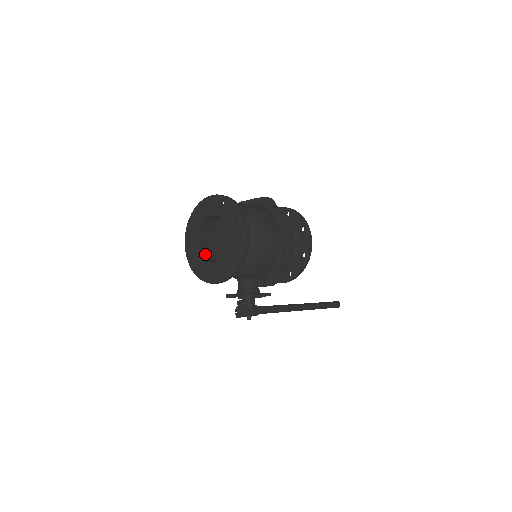
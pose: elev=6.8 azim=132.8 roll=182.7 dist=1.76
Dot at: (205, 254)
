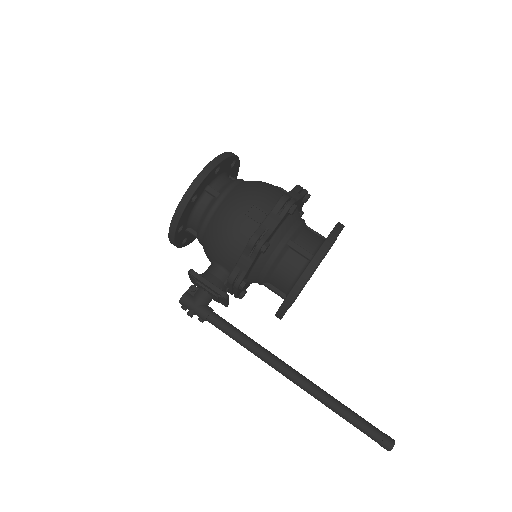
Dot at: occluded
